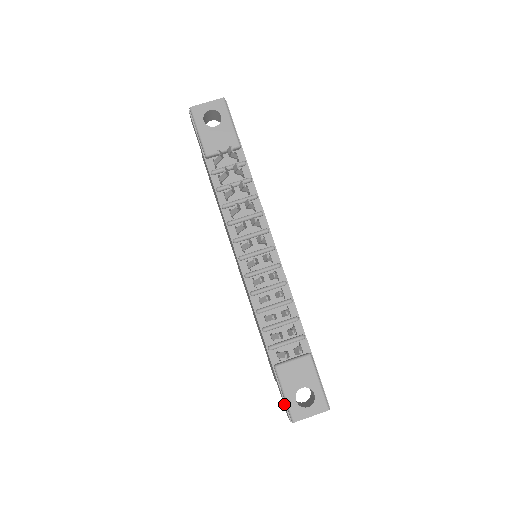
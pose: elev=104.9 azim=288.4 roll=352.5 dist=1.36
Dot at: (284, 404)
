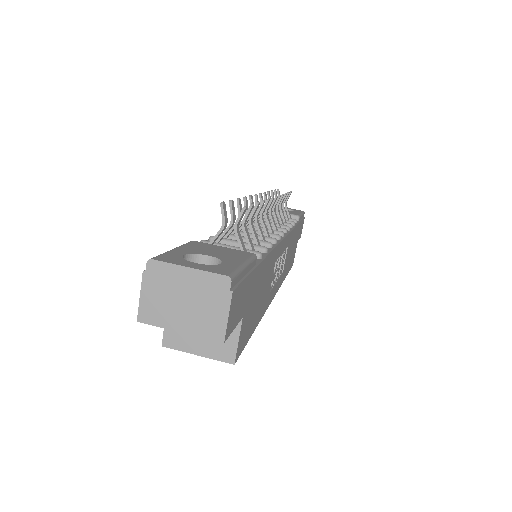
Dot at: occluded
